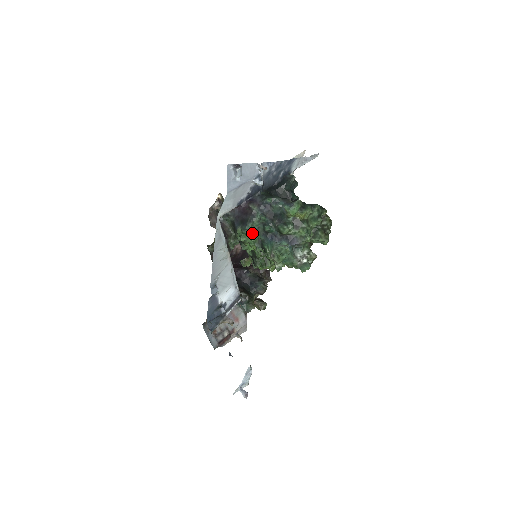
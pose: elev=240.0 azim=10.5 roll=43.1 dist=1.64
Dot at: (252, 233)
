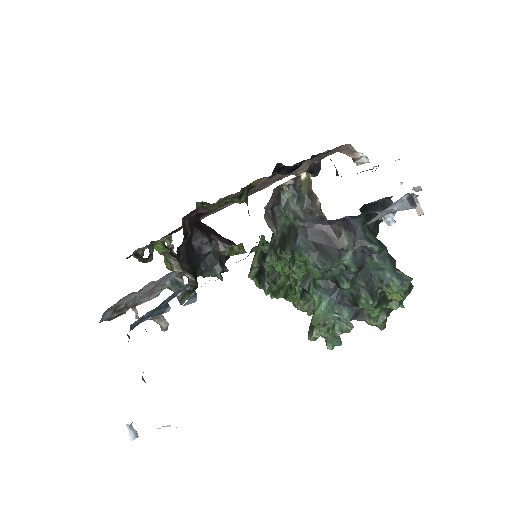
Dot at: (320, 276)
